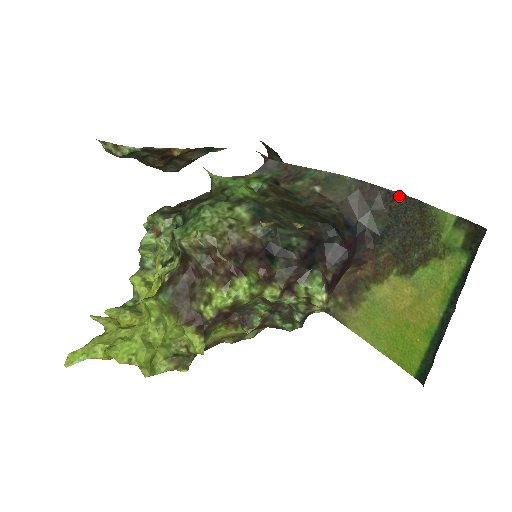
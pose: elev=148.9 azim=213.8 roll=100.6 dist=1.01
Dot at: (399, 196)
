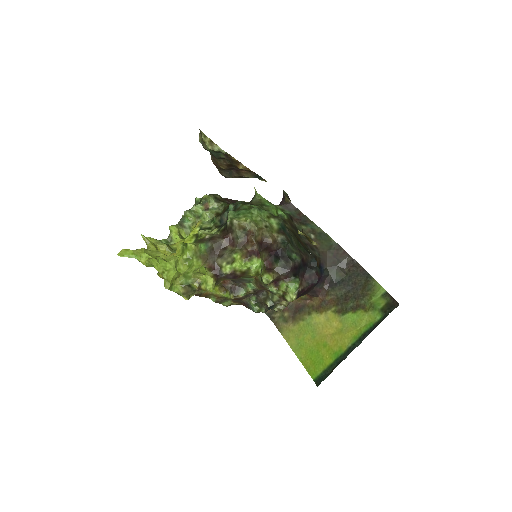
Dot at: (358, 265)
